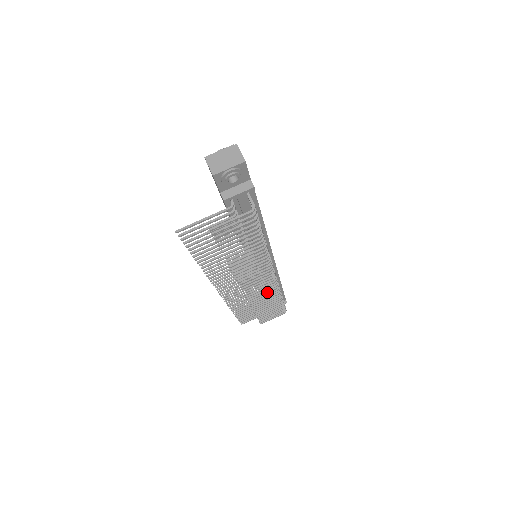
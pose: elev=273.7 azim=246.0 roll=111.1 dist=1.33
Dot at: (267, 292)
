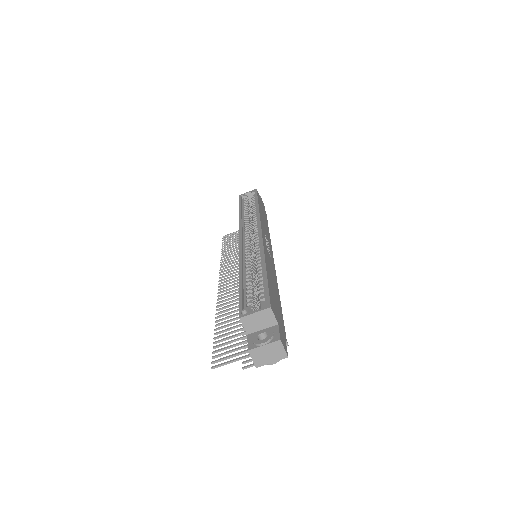
Dot at: occluded
